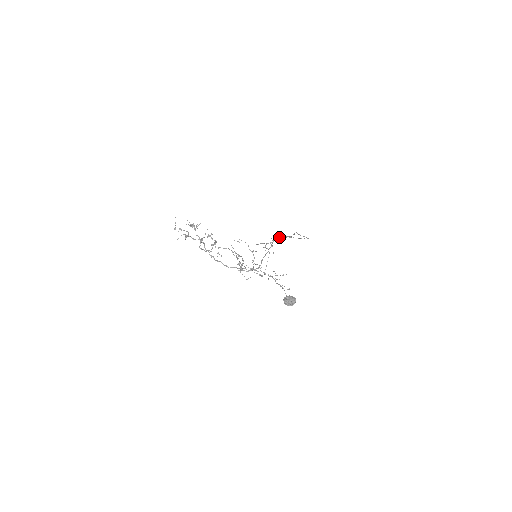
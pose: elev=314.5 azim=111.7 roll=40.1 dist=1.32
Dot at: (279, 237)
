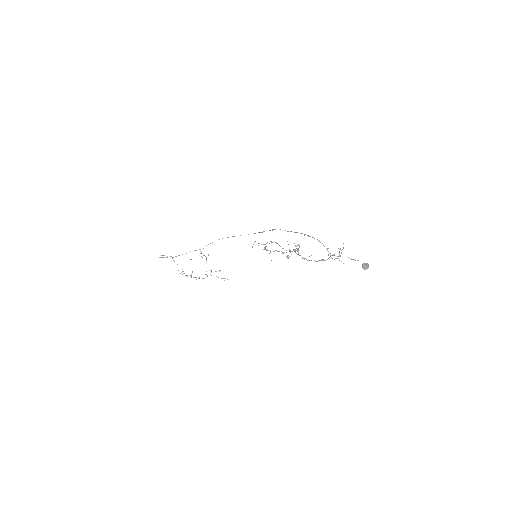
Dot at: (302, 233)
